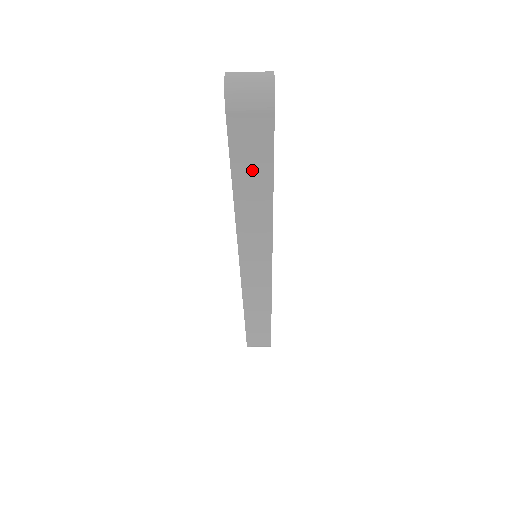
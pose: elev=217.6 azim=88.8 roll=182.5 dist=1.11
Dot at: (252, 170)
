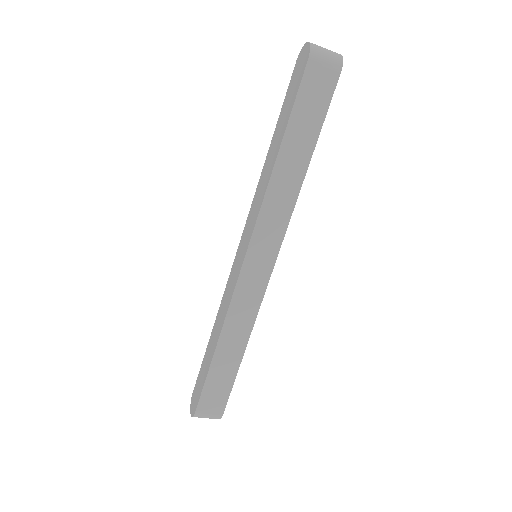
Dot at: (304, 126)
